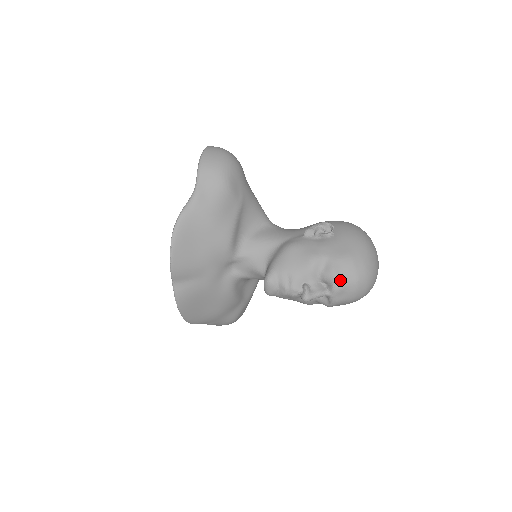
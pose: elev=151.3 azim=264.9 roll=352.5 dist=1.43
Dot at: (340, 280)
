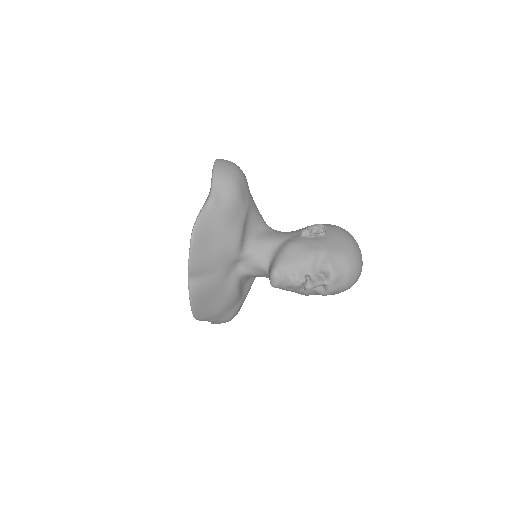
Dot at: (336, 270)
